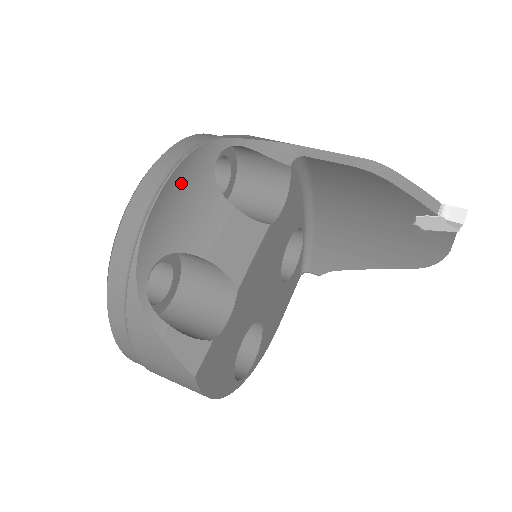
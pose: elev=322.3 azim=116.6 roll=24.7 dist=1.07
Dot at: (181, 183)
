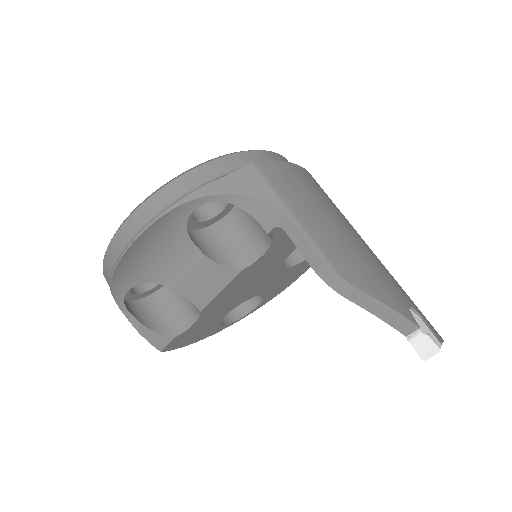
Dot at: (147, 242)
